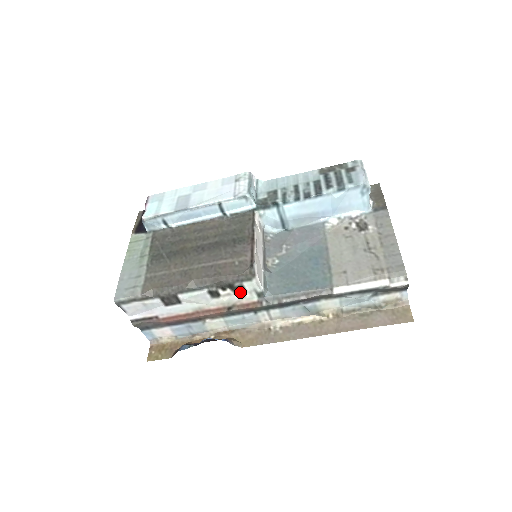
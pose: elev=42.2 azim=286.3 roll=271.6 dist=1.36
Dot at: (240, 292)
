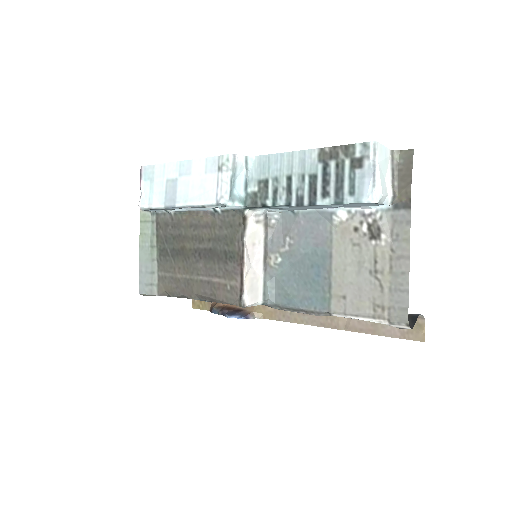
Dot at: occluded
